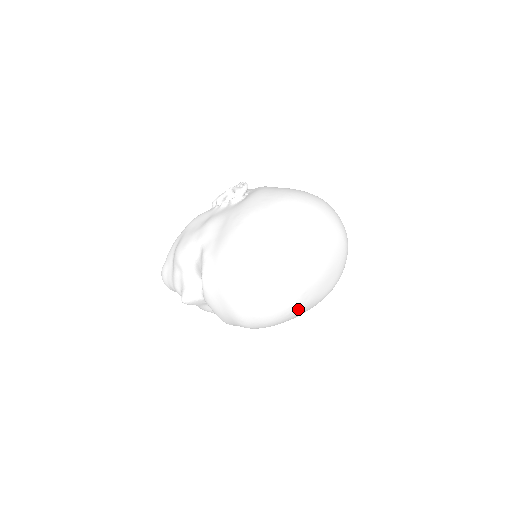
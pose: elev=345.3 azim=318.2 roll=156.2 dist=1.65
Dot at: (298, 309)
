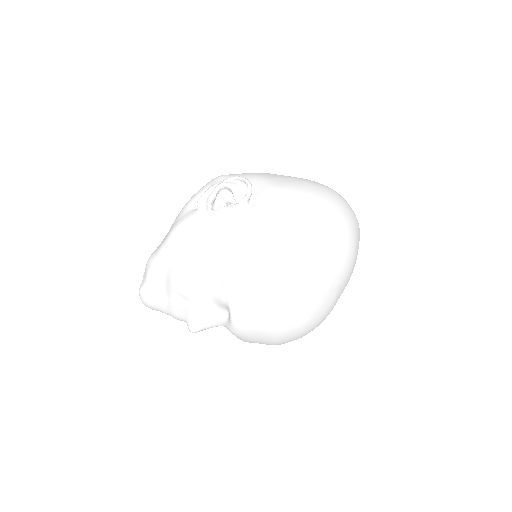
Dot at: occluded
